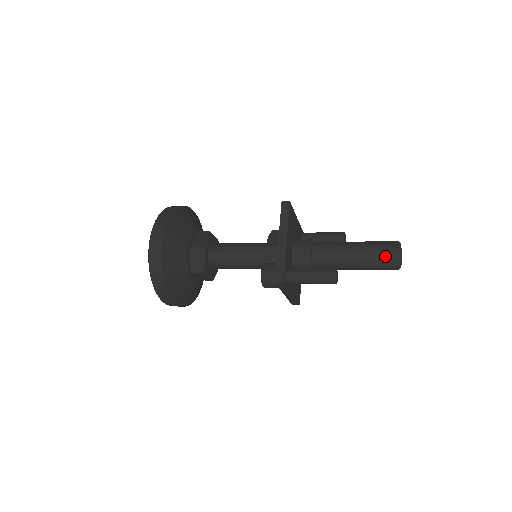
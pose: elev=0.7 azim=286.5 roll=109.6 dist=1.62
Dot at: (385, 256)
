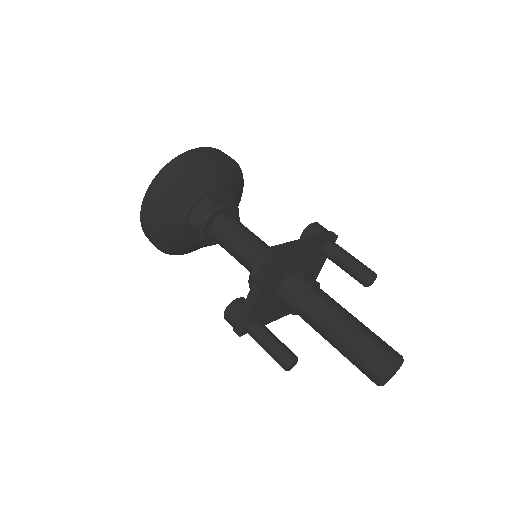
Dot at: (364, 371)
